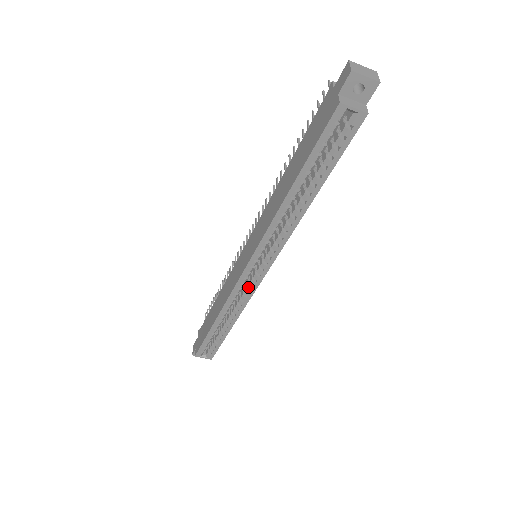
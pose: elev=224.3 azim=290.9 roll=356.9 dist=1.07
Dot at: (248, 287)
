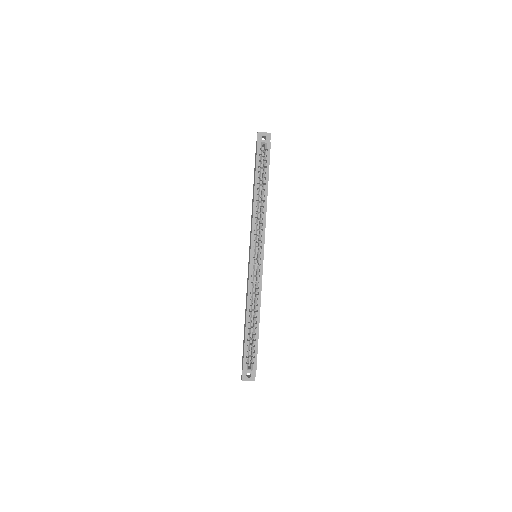
Dot at: (257, 273)
